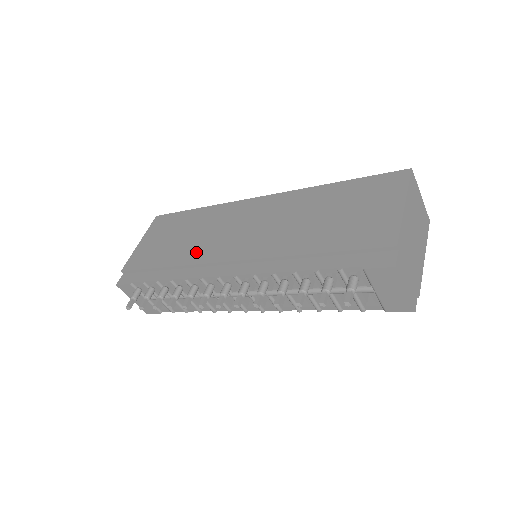
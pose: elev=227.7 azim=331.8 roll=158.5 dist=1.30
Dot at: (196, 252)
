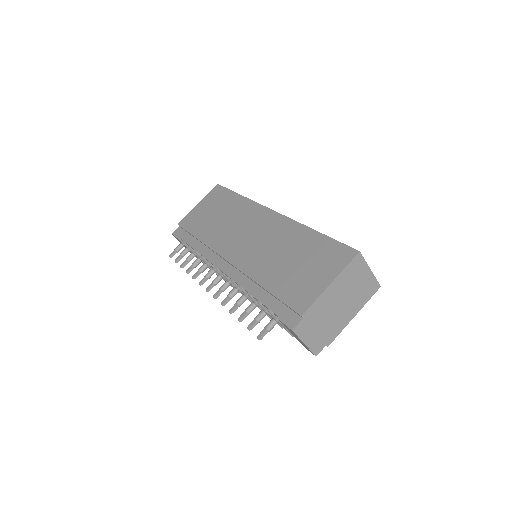
Dot at: (217, 238)
